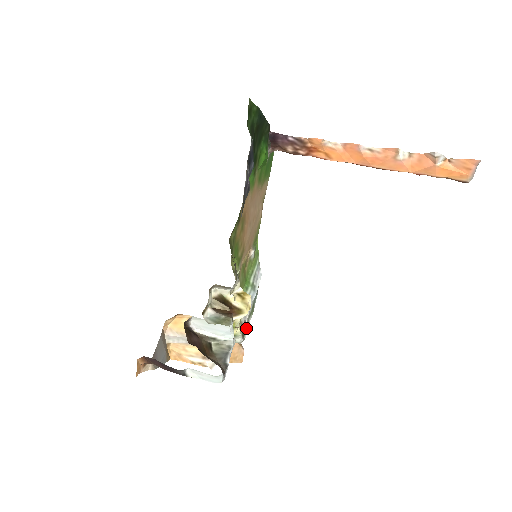
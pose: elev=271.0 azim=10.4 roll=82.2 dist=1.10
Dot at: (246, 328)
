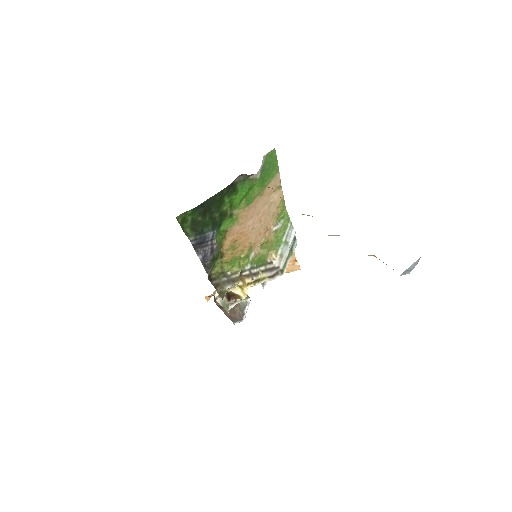
Dot at: (284, 267)
